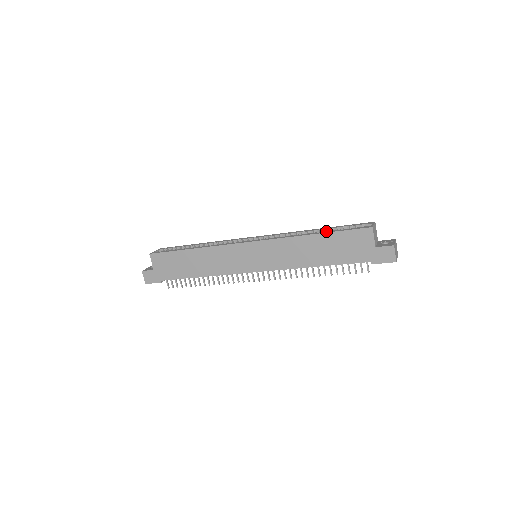
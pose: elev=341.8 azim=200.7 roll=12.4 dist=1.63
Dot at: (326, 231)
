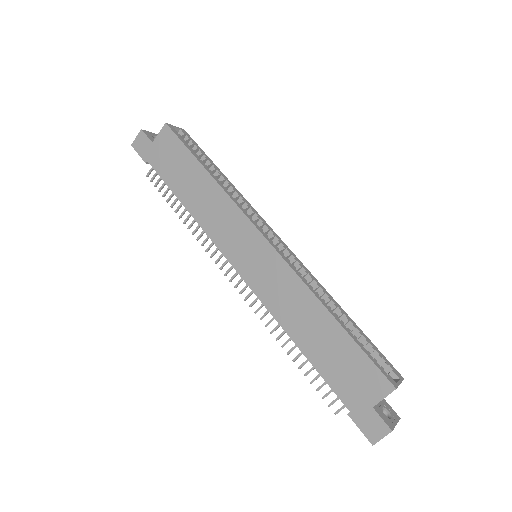
Dot at: (348, 328)
